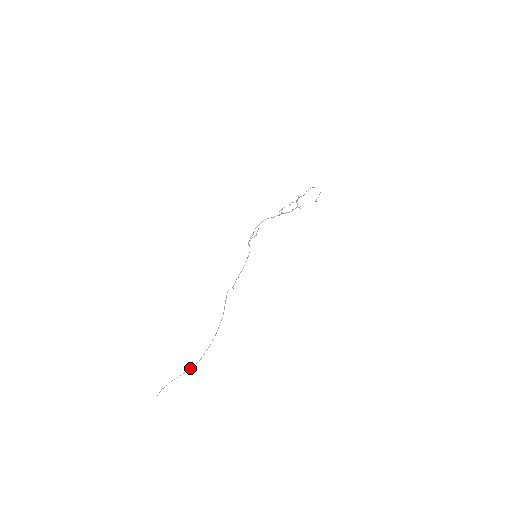
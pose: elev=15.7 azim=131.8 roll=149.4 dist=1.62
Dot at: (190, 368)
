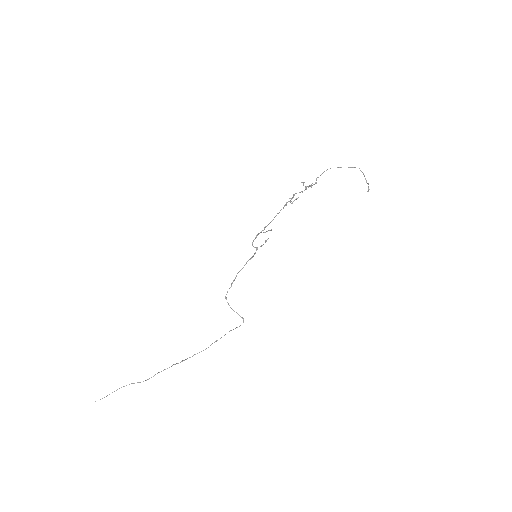
Dot at: occluded
